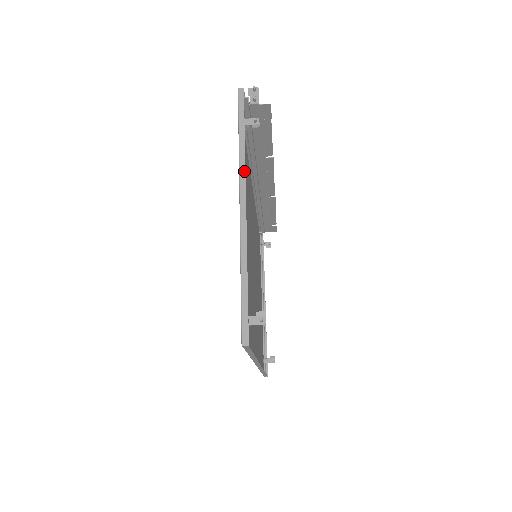
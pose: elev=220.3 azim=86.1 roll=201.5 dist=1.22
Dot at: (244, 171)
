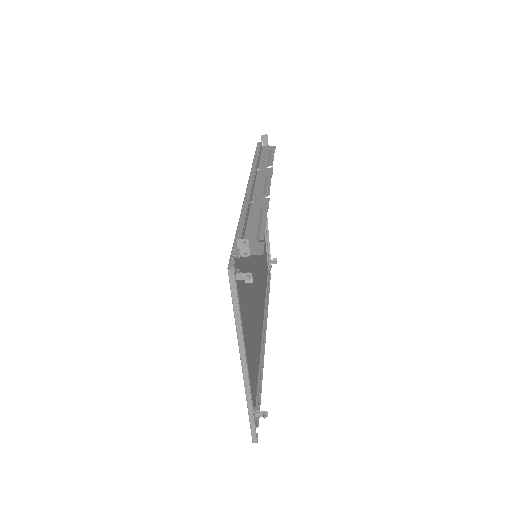
Dot at: (243, 345)
